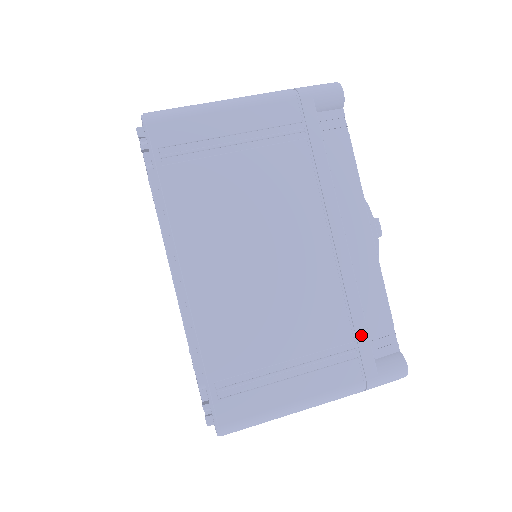
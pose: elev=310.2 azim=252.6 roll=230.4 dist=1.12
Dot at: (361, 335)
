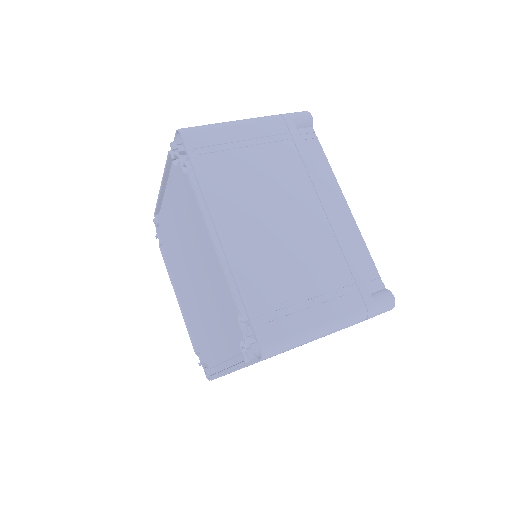
Dot at: (356, 274)
